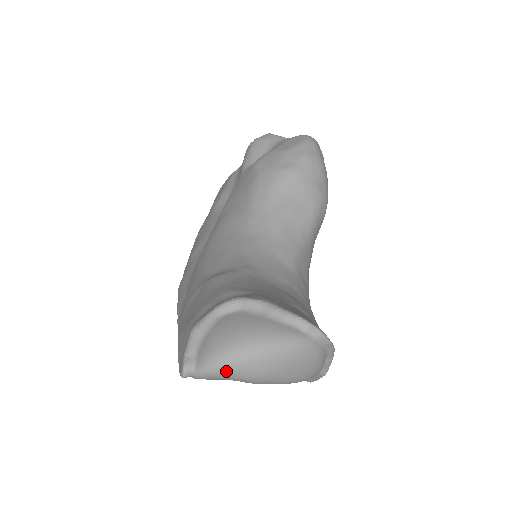
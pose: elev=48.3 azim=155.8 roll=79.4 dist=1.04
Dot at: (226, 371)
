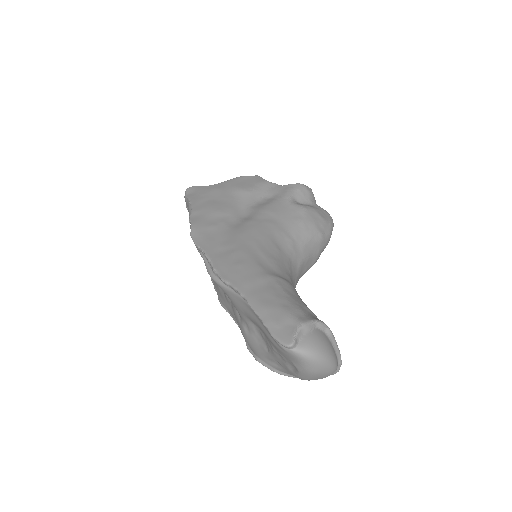
Dot at: (310, 361)
